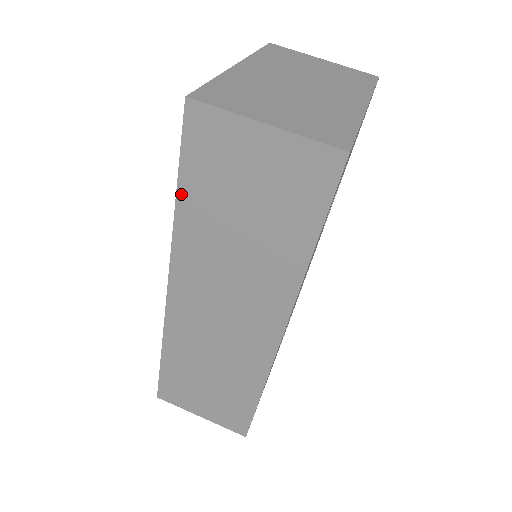
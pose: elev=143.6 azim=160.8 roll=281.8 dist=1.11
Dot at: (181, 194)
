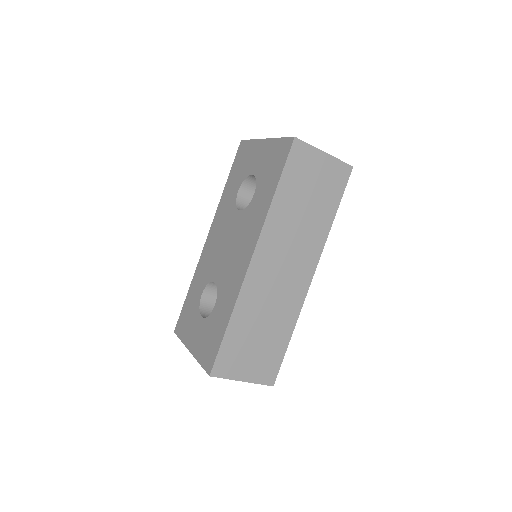
Dot at: (279, 188)
